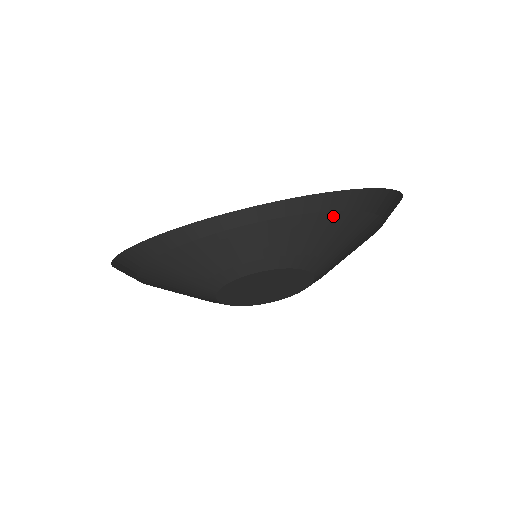
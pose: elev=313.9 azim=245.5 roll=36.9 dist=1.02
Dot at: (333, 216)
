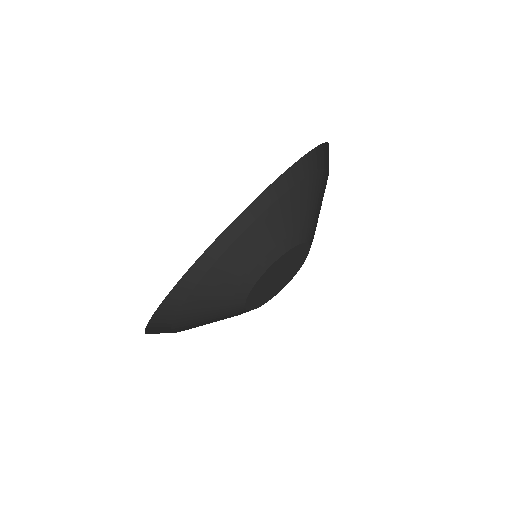
Dot at: (313, 179)
